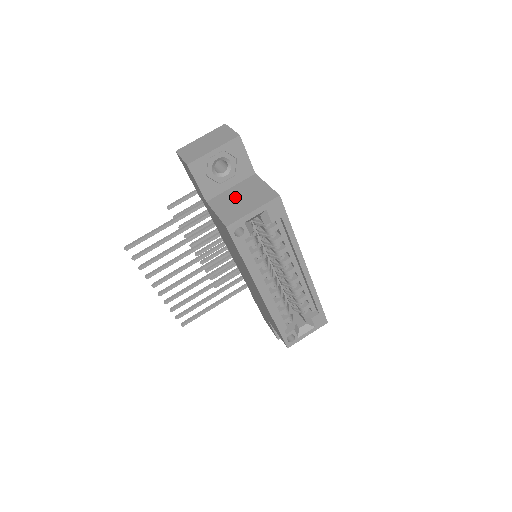
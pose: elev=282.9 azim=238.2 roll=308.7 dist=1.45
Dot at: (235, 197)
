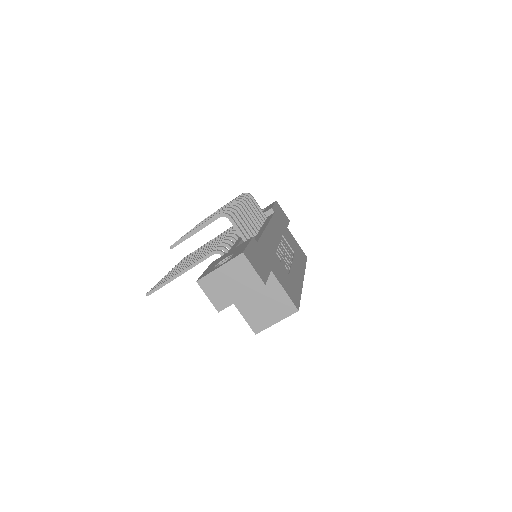
Dot at: (256, 300)
